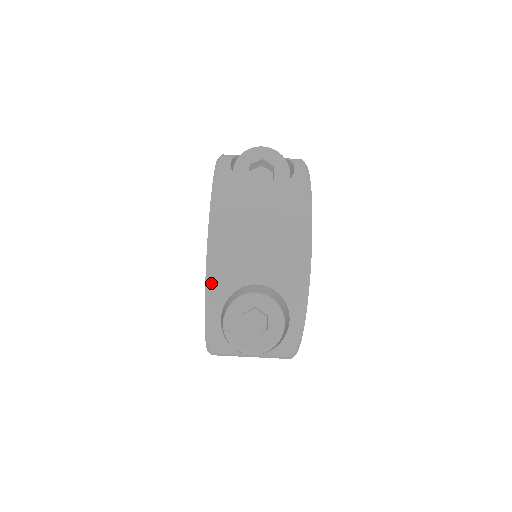
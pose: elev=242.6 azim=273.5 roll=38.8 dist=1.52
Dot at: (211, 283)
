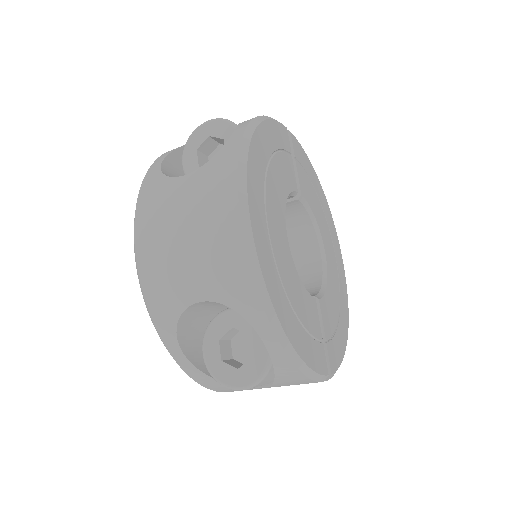
Dot at: (151, 314)
